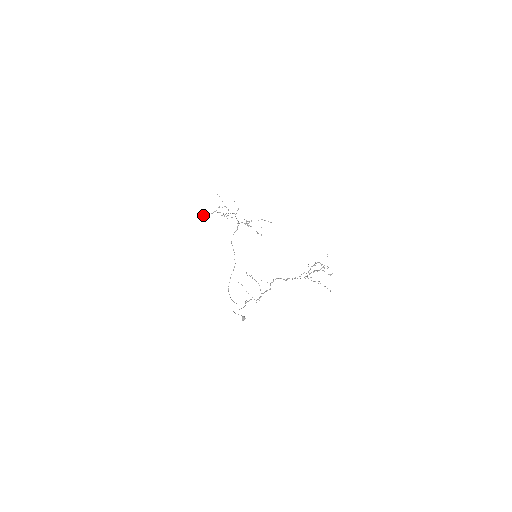
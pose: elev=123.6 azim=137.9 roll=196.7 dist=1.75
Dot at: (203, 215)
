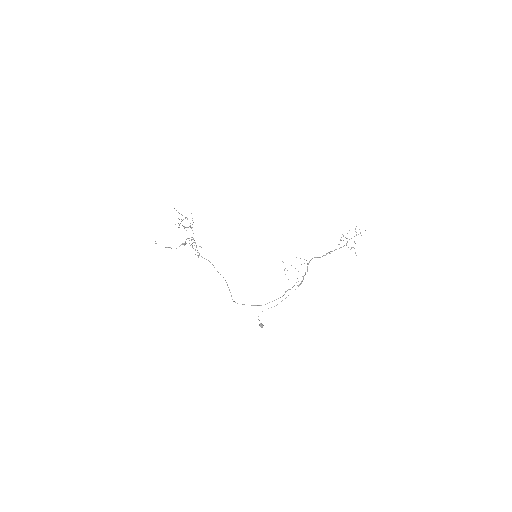
Dot at: occluded
